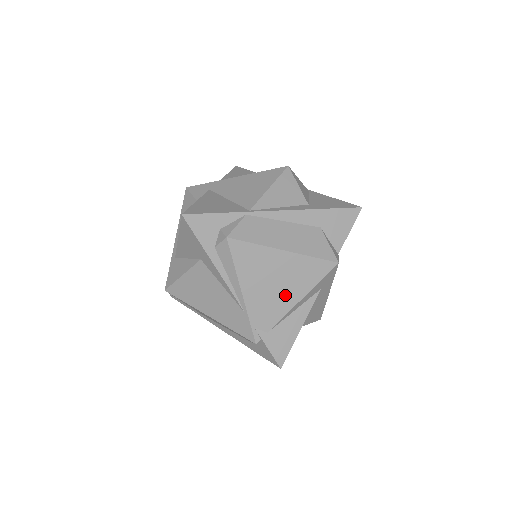
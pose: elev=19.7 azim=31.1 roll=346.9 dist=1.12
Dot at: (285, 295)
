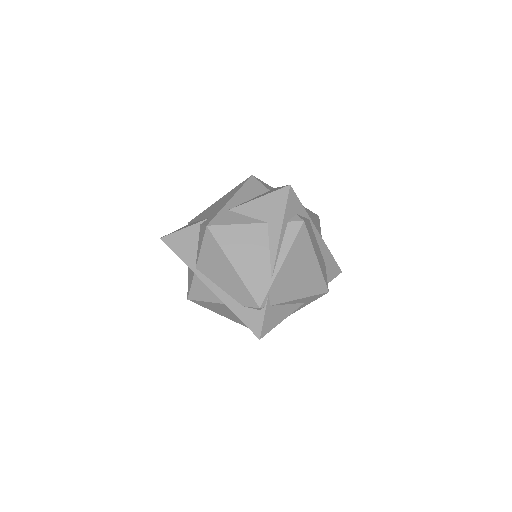
Dot at: (296, 288)
